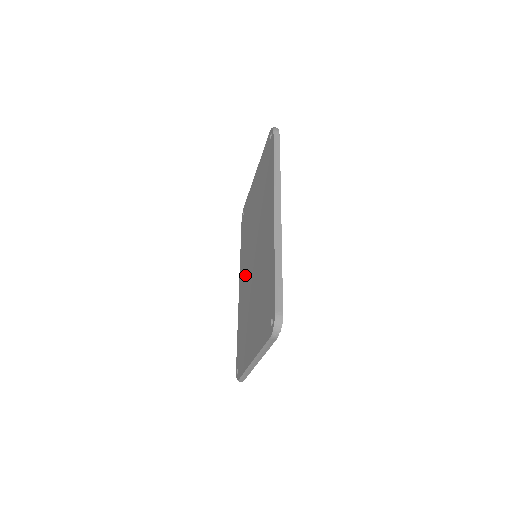
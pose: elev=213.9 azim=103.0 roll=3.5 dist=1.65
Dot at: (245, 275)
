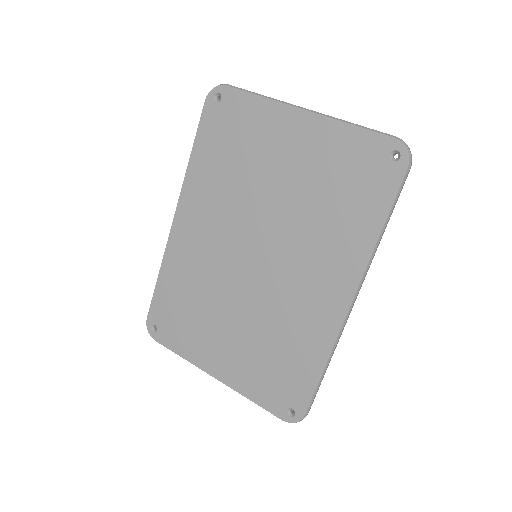
Dot at: (209, 236)
